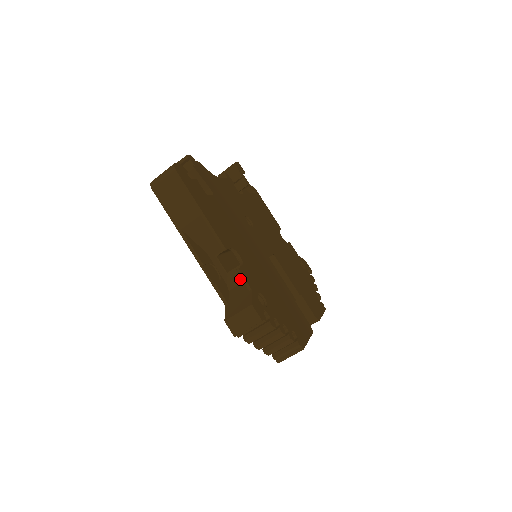
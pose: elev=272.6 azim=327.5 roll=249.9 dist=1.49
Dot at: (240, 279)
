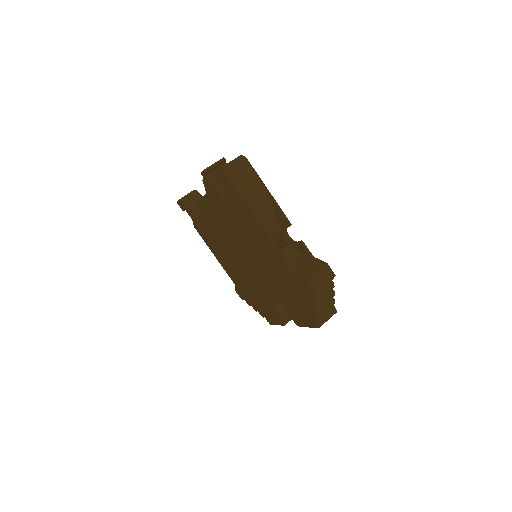
Dot at: (292, 255)
